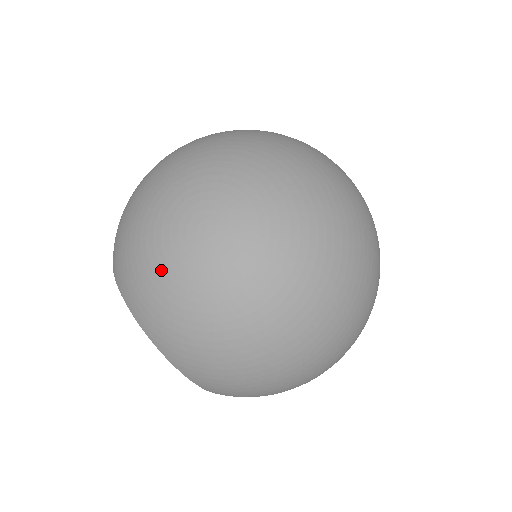
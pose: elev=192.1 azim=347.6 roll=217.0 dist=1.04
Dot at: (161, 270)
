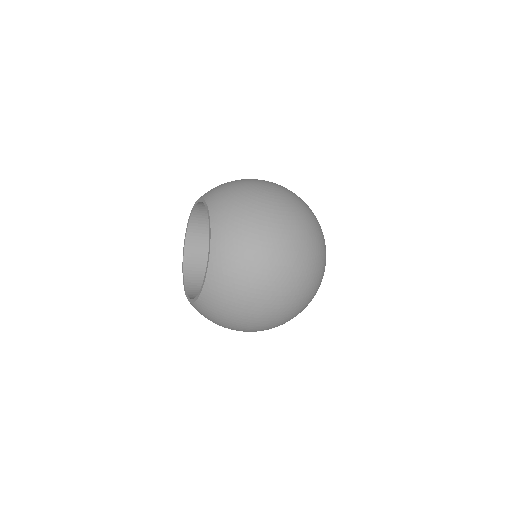
Dot at: (241, 185)
